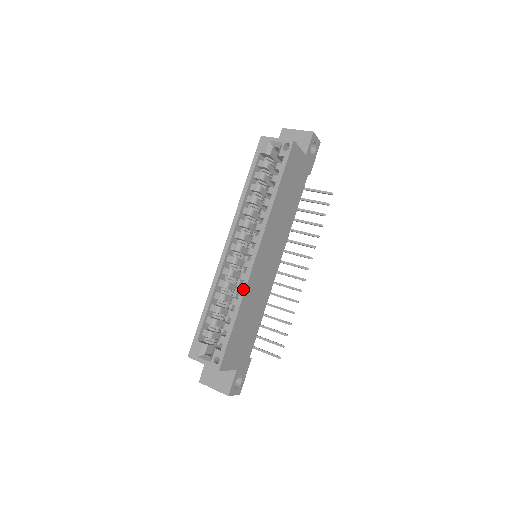
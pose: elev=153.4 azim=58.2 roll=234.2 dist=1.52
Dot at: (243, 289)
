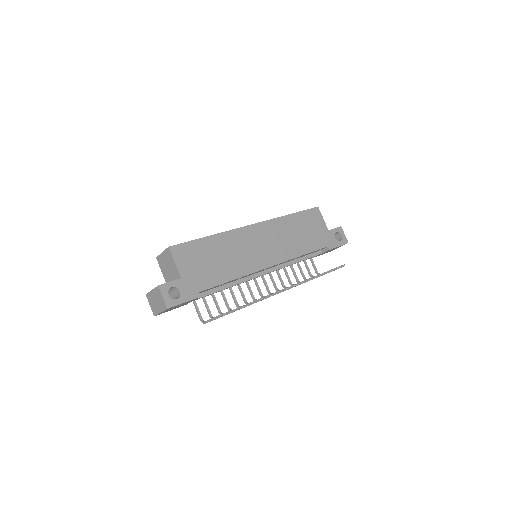
Dot at: (228, 231)
